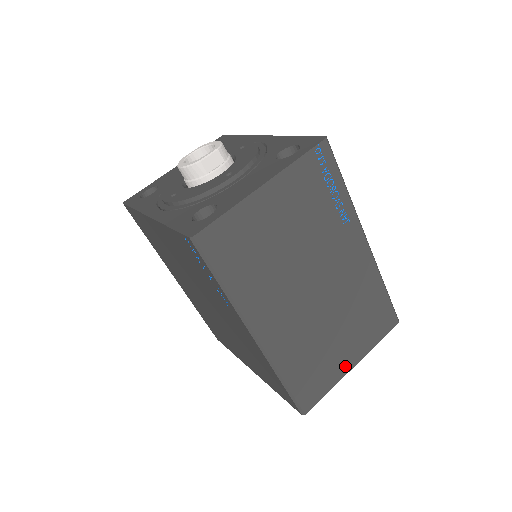
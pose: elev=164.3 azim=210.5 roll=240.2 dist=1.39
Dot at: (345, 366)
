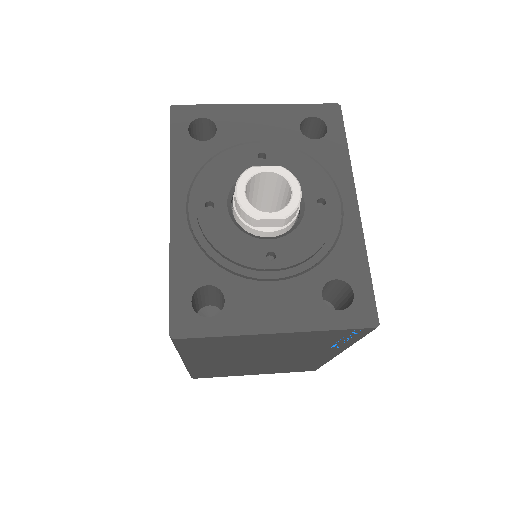
Dot at: (248, 374)
